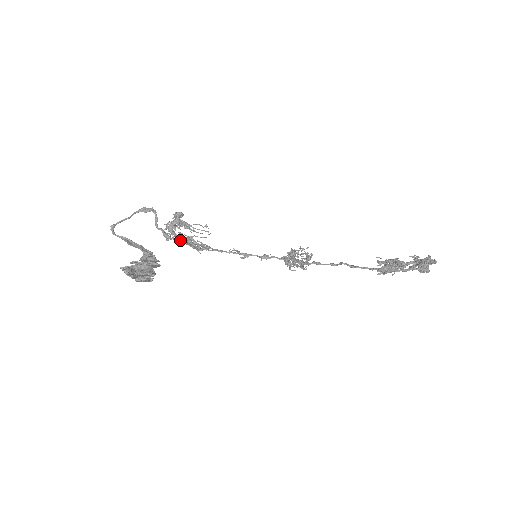
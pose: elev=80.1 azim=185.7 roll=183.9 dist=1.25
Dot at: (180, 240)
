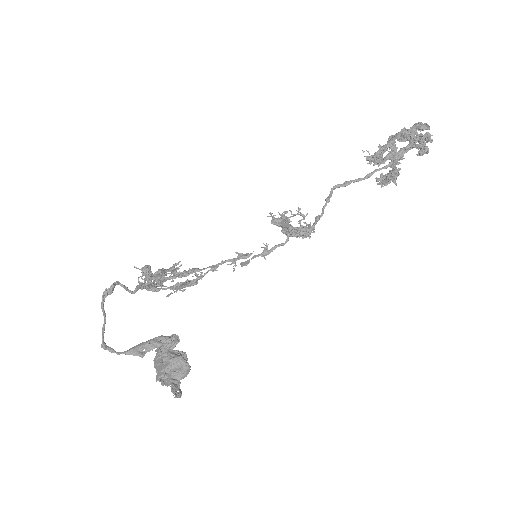
Dot at: occluded
